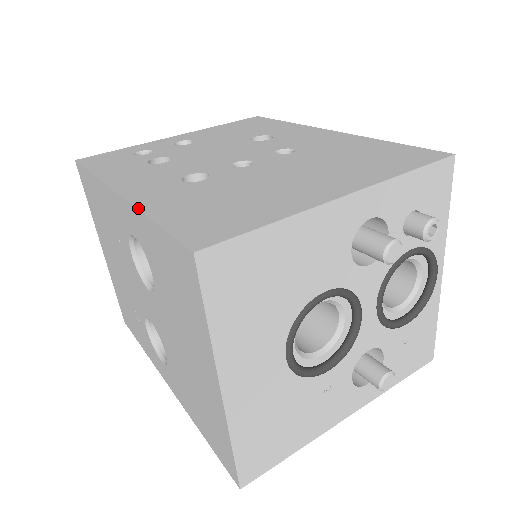
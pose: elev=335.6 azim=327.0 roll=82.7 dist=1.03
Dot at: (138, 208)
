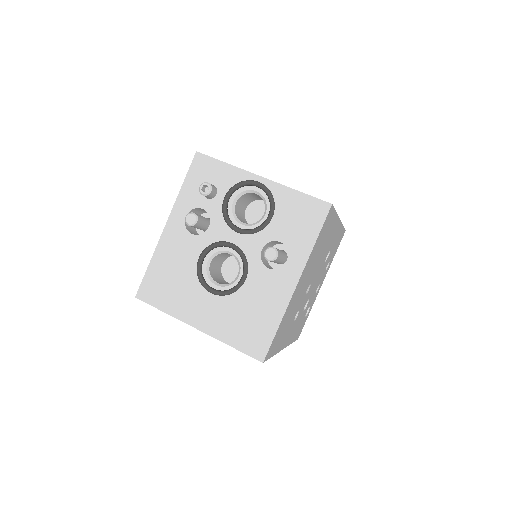
Dot at: occluded
